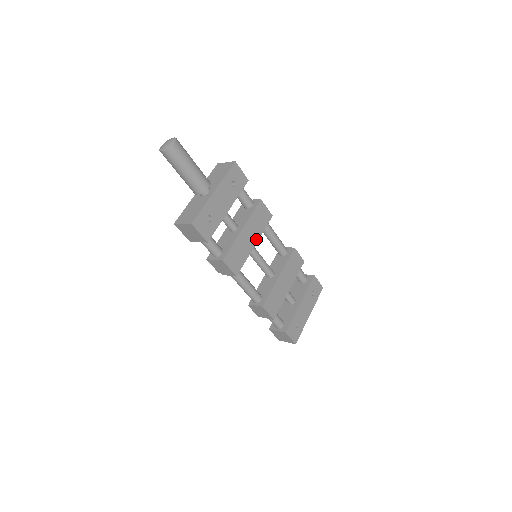
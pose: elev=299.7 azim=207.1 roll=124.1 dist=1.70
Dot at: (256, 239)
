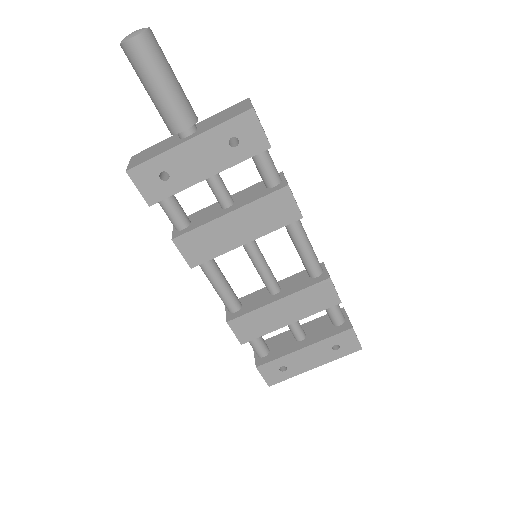
Dot at: (252, 236)
